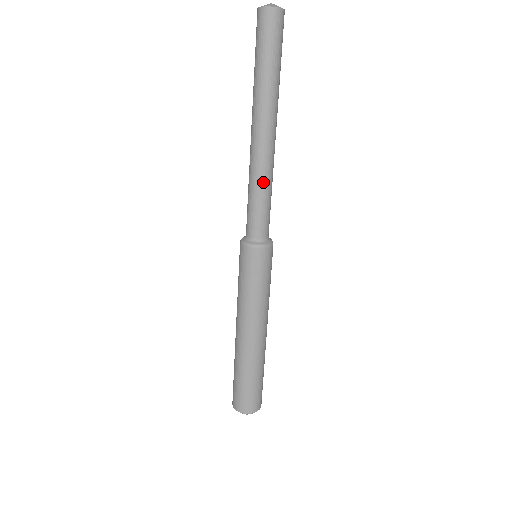
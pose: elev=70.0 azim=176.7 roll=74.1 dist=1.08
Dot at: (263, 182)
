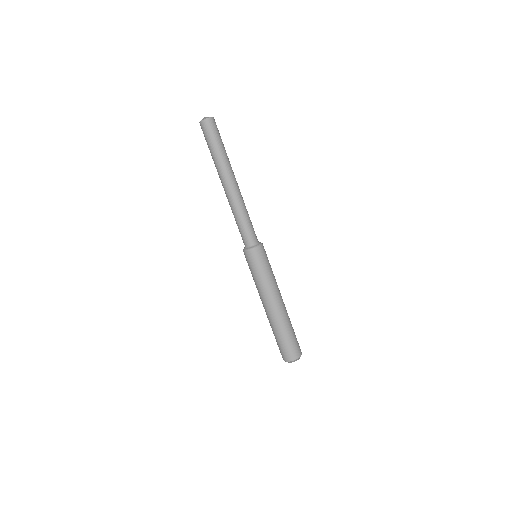
Dot at: (238, 211)
